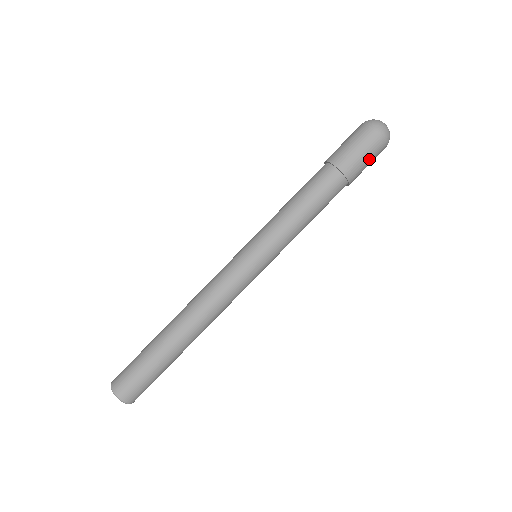
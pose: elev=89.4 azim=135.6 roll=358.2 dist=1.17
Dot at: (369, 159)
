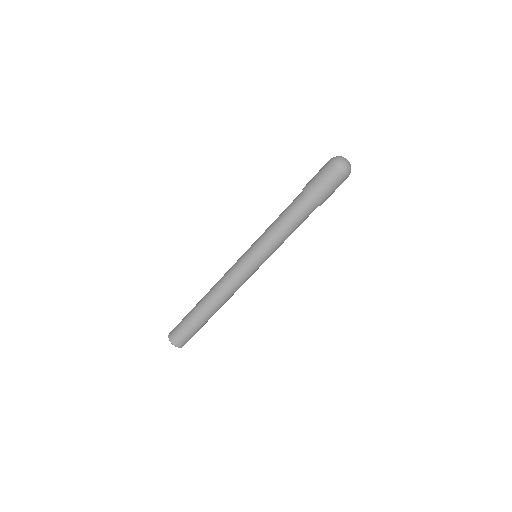
Dot at: (334, 189)
